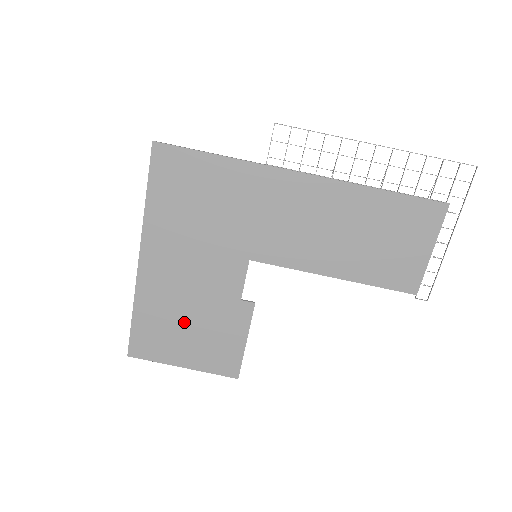
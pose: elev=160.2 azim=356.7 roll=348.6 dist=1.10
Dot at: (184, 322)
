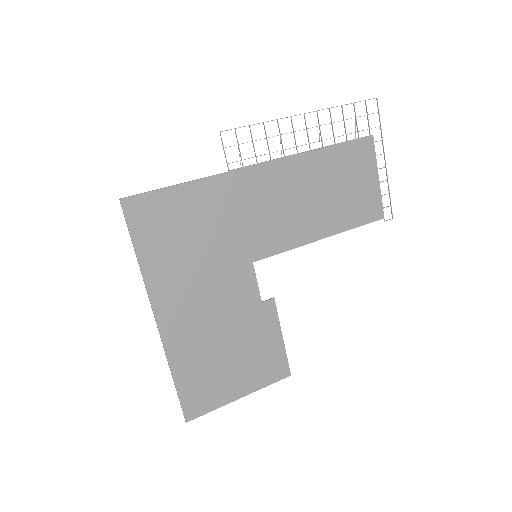
Dot at: (223, 354)
